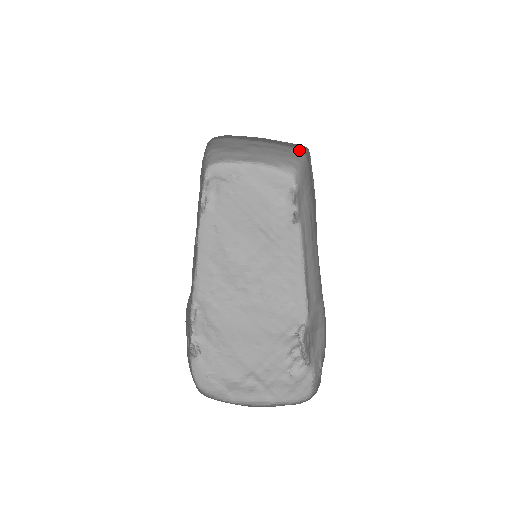
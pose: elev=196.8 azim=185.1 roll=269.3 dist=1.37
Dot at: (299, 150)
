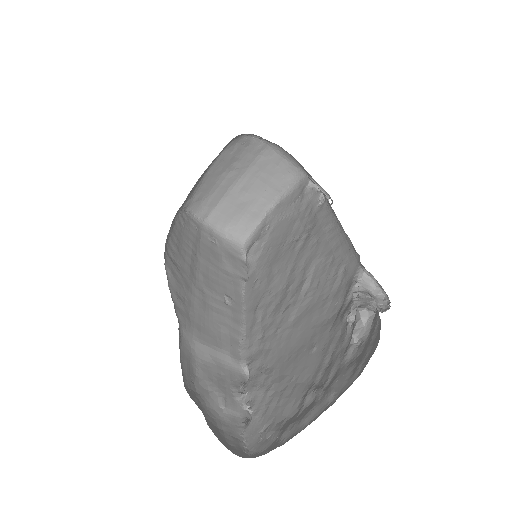
Dot at: (269, 148)
